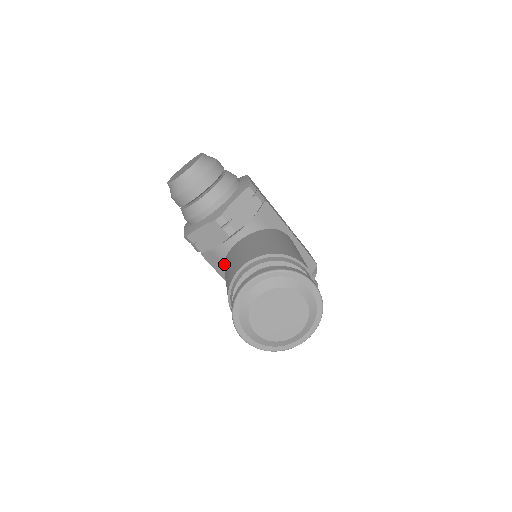
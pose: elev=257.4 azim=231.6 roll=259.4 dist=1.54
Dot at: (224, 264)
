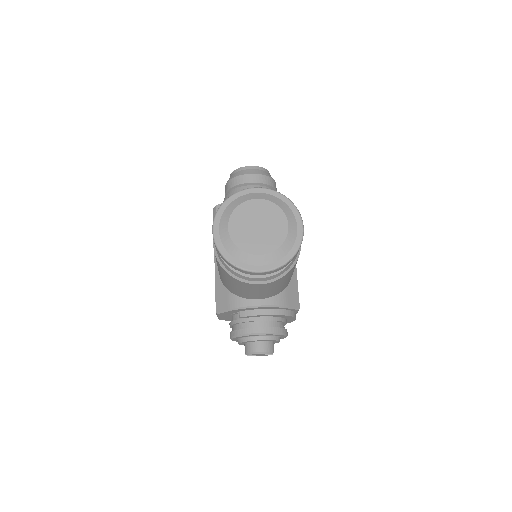
Dot at: occluded
